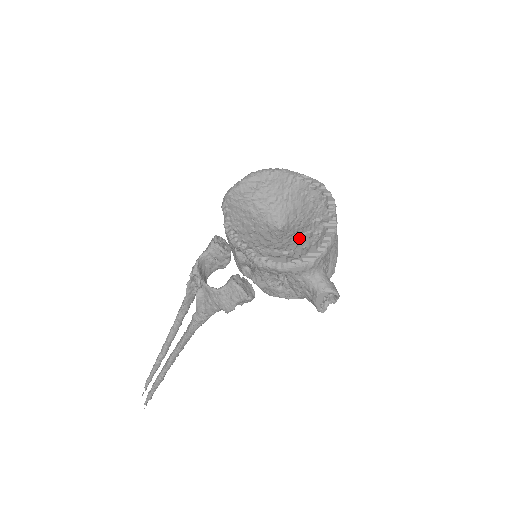
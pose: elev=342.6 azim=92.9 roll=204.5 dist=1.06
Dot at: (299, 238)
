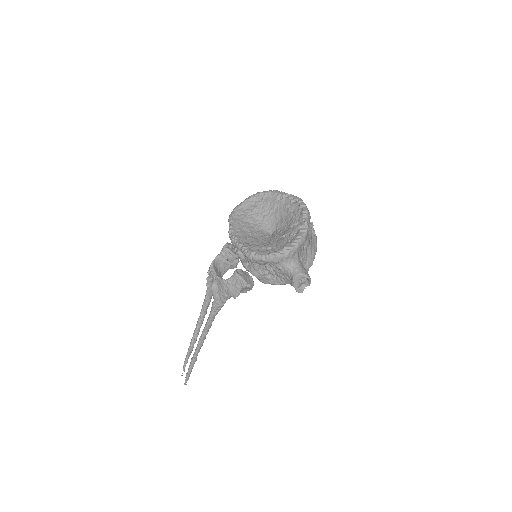
Dot at: (281, 238)
